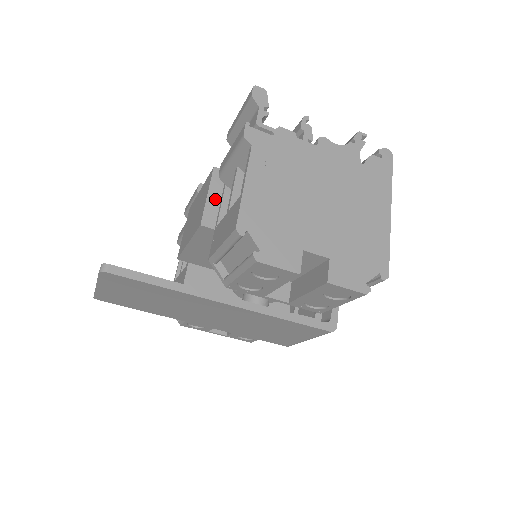
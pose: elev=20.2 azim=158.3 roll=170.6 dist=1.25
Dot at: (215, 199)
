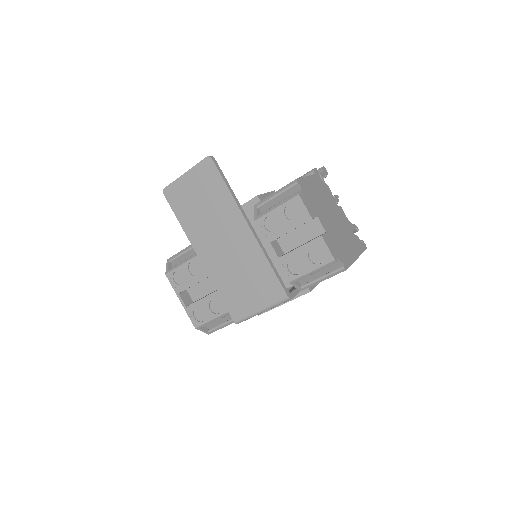
Dot at: occluded
